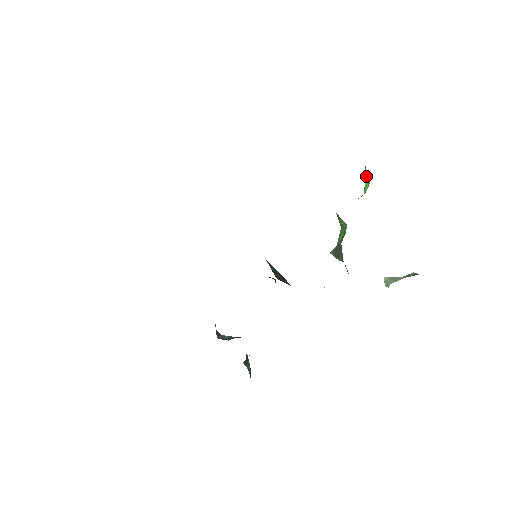
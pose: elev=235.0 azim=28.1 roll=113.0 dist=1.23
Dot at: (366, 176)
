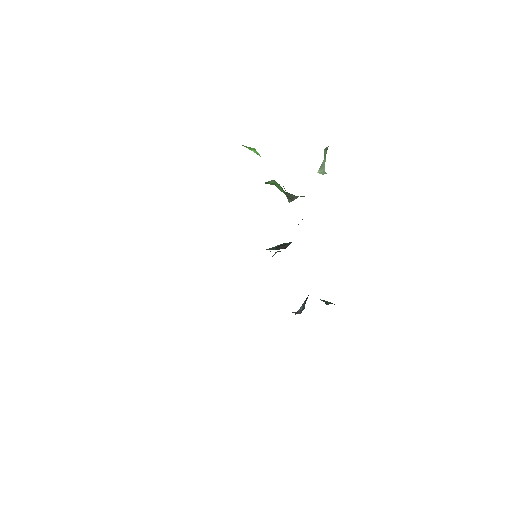
Dot at: (249, 149)
